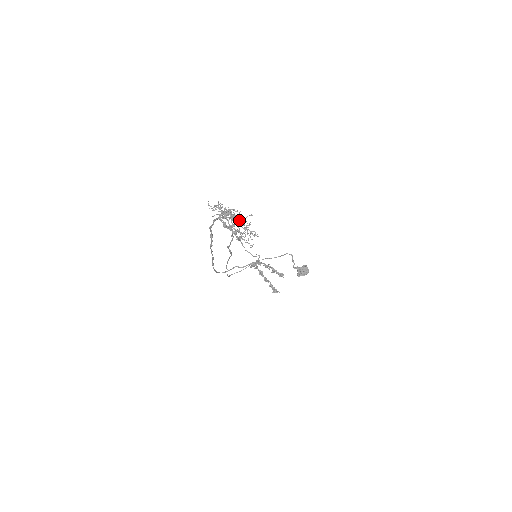
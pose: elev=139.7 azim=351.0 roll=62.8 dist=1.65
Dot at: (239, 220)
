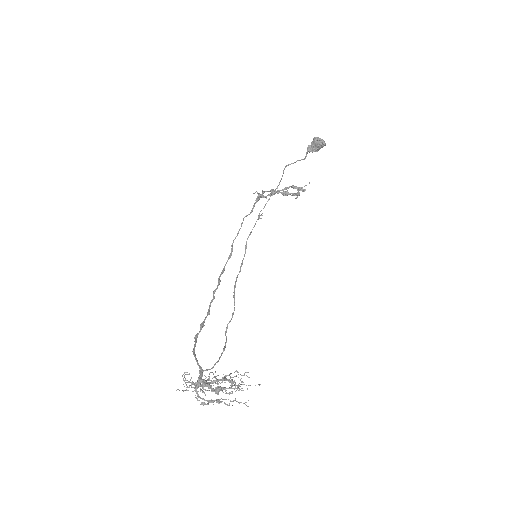
Dot at: (217, 392)
